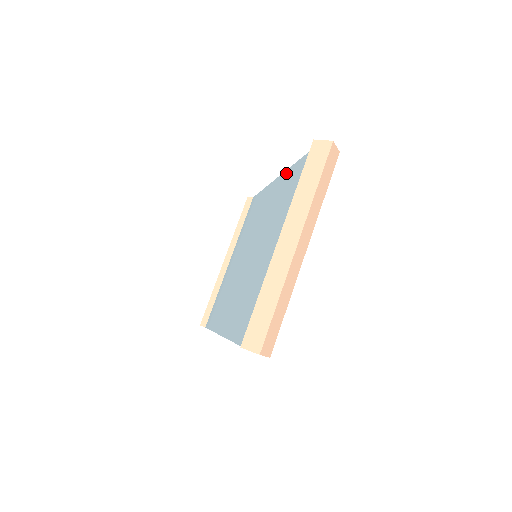
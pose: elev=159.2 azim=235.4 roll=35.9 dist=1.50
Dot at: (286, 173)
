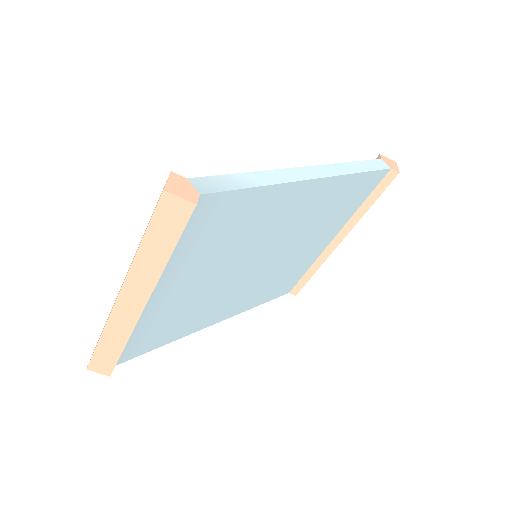
Dot at: occluded
